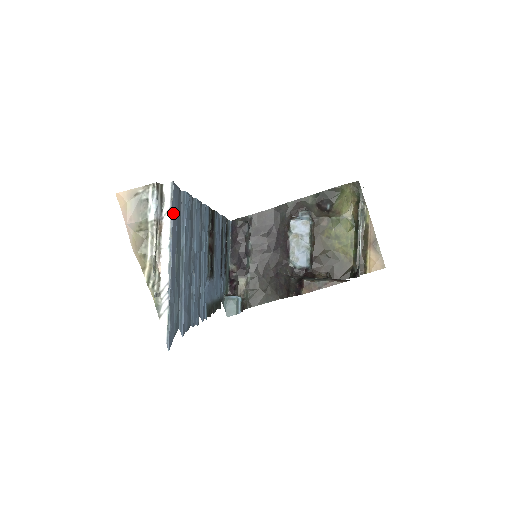
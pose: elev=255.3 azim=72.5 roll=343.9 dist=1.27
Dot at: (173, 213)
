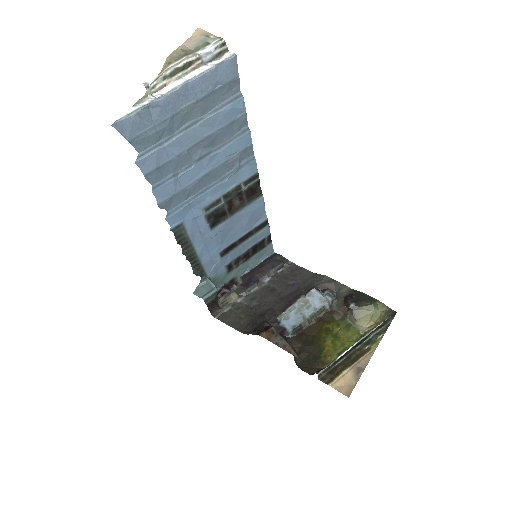
Dot at: (216, 71)
